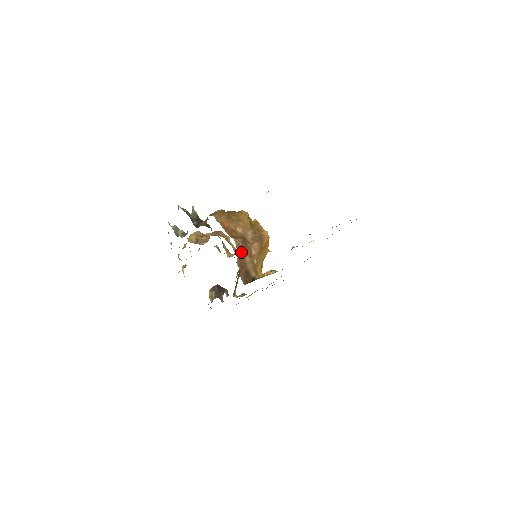
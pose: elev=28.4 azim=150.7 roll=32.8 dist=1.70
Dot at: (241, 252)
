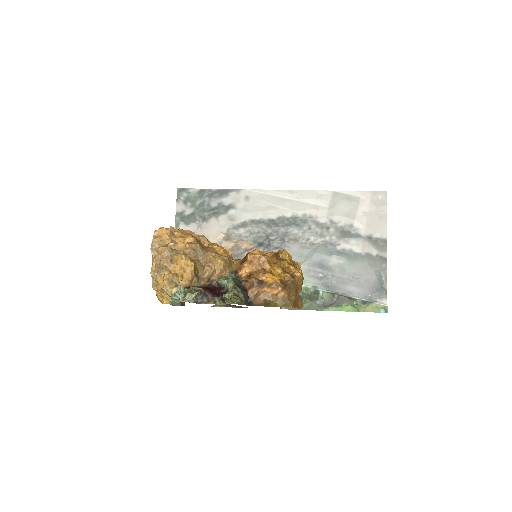
Dot at: occluded
